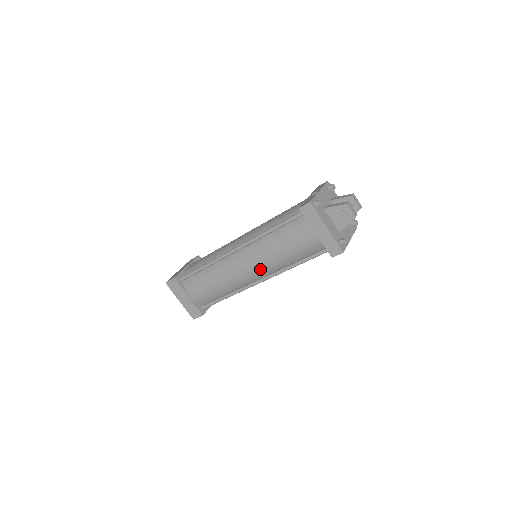
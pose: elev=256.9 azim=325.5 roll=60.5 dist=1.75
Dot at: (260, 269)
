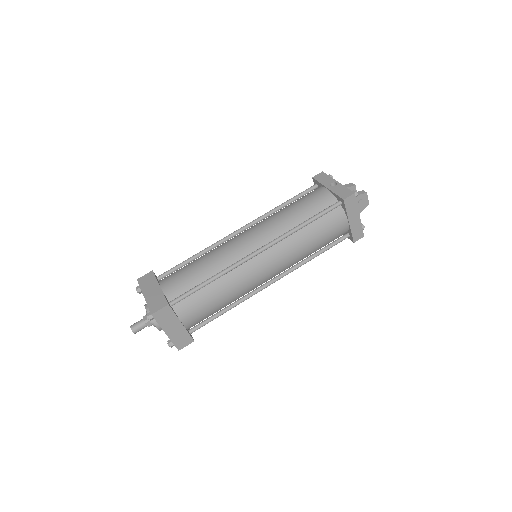
Dot at: (282, 268)
